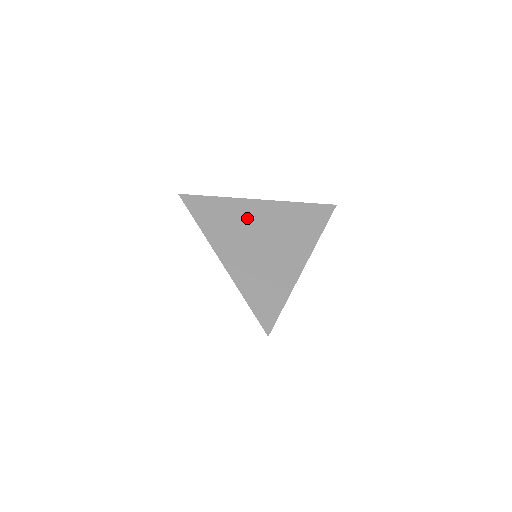
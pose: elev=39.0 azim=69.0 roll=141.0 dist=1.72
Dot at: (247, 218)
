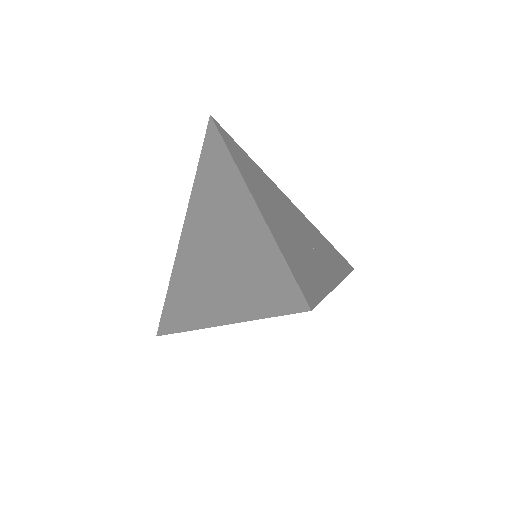
Dot at: (278, 196)
